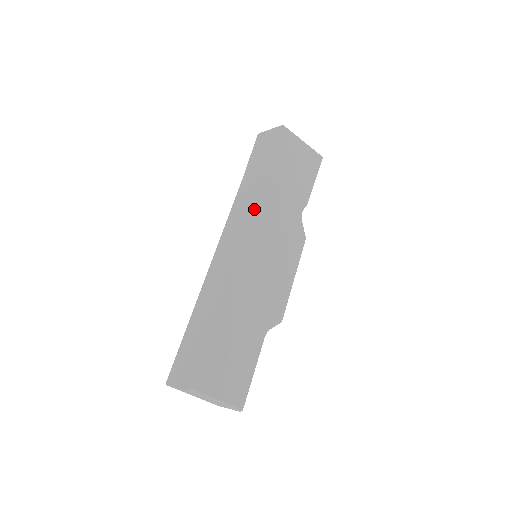
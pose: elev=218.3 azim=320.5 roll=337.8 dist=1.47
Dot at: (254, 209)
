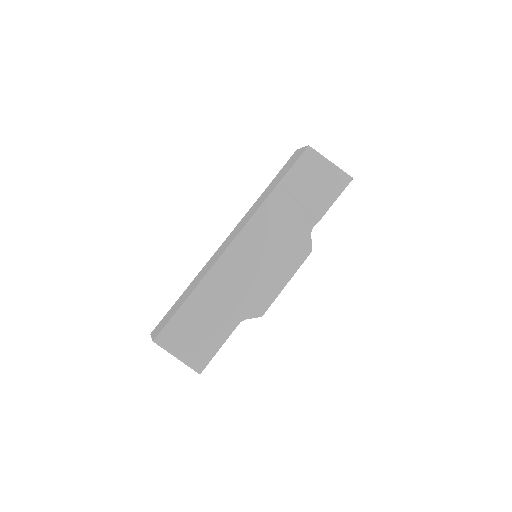
Dot at: (254, 216)
